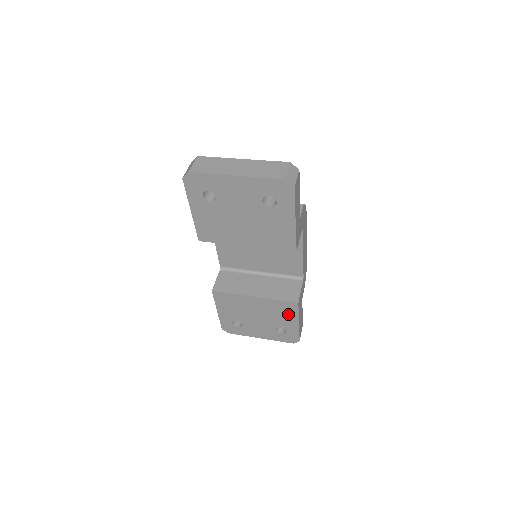
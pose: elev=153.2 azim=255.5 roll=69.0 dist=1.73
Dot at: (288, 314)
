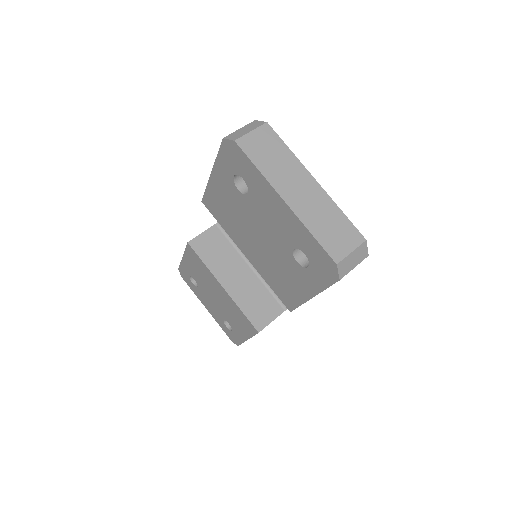
Dot at: (243, 326)
